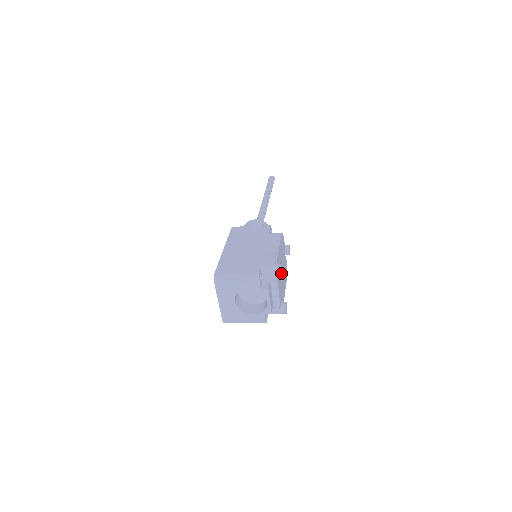
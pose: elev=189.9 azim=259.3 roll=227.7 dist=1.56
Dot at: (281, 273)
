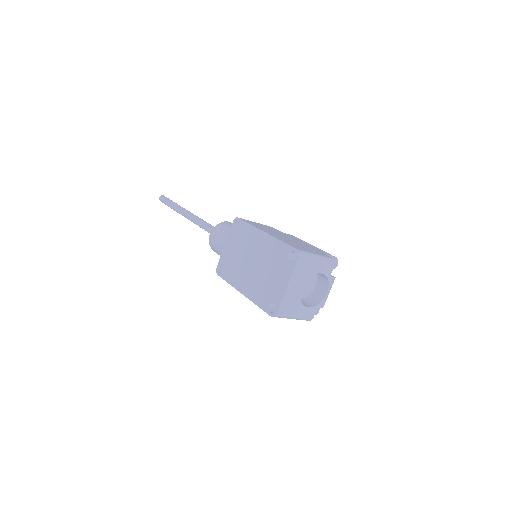
Dot at: (337, 265)
